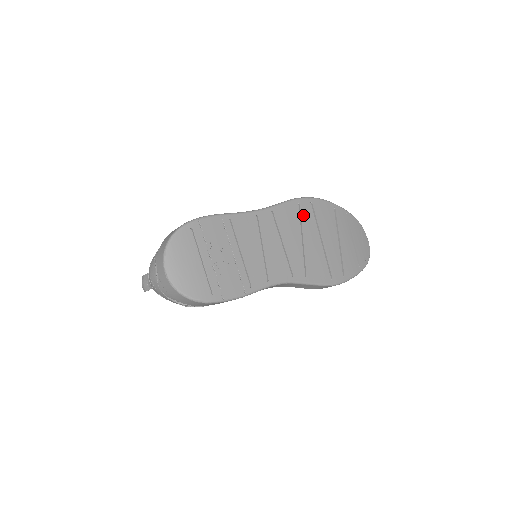
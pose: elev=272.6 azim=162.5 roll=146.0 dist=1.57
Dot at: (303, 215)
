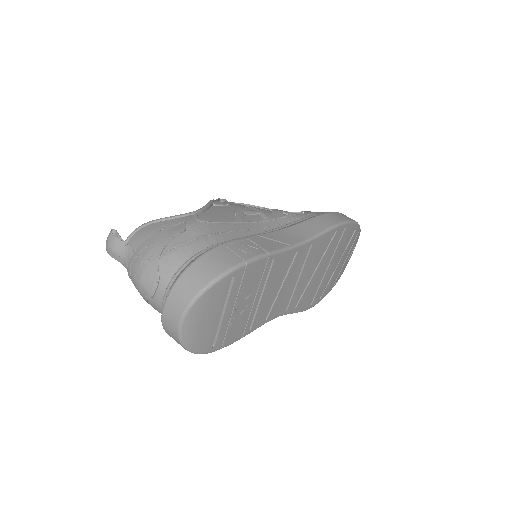
Dot at: (331, 244)
